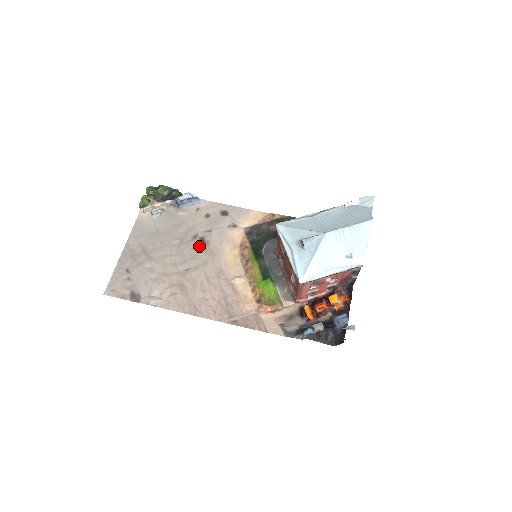
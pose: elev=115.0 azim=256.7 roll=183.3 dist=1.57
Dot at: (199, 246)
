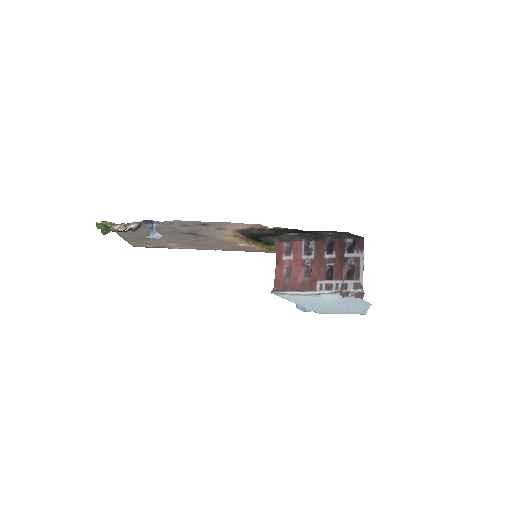
Dot at: (193, 236)
